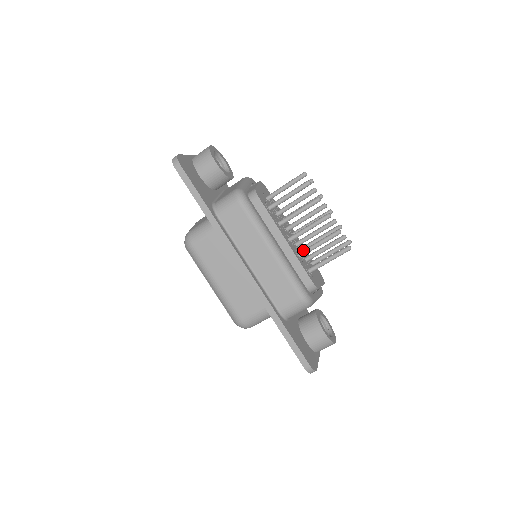
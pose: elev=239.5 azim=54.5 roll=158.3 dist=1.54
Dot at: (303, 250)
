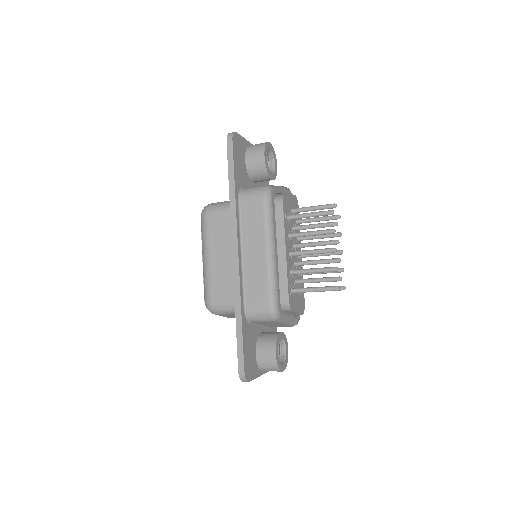
Dot at: (297, 269)
